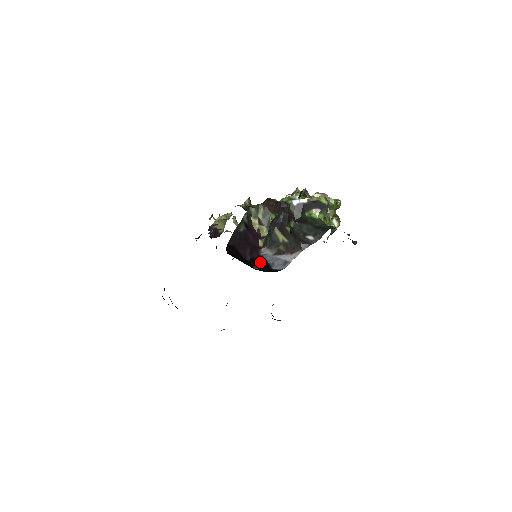
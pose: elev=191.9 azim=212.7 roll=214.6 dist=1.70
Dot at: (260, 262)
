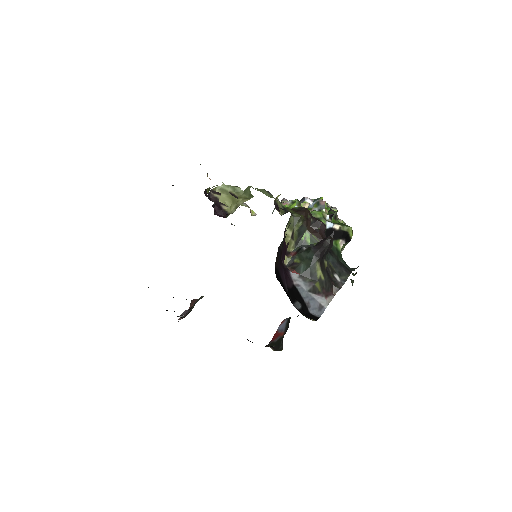
Dot at: (297, 297)
